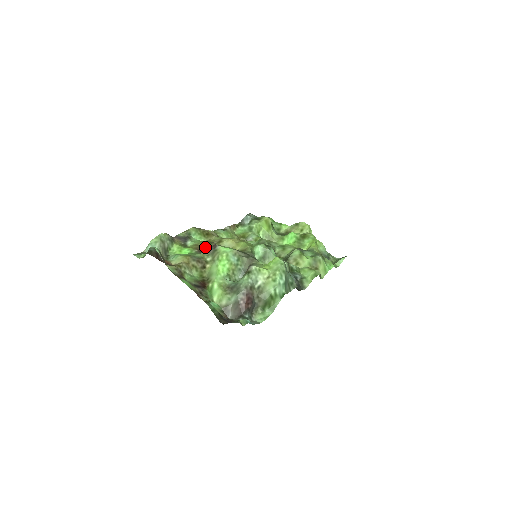
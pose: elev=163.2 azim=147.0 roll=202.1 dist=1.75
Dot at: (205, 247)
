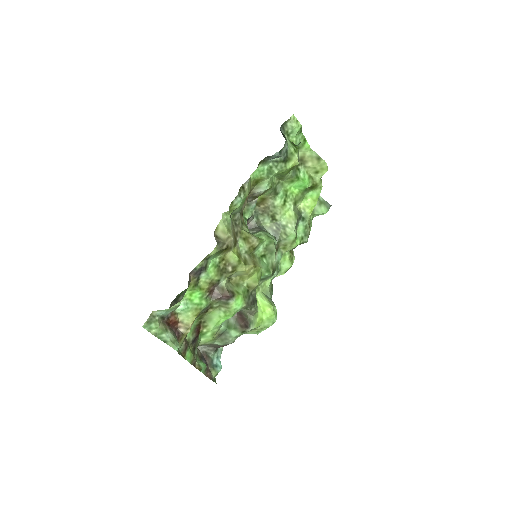
Dot at: (217, 283)
